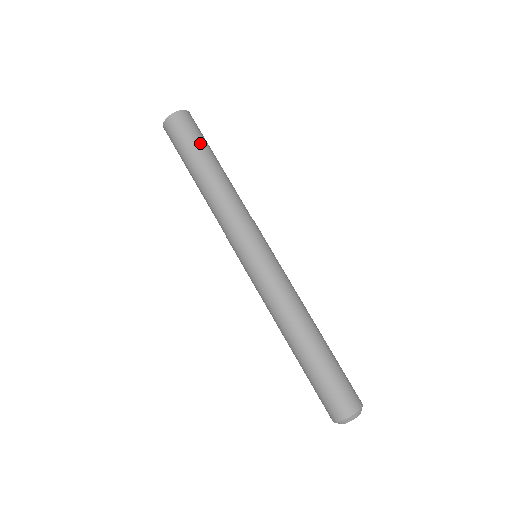
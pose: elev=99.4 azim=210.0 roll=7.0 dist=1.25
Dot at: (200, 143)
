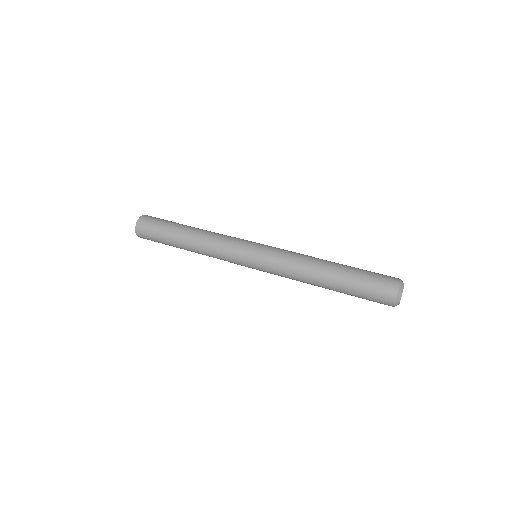
Dot at: (171, 221)
